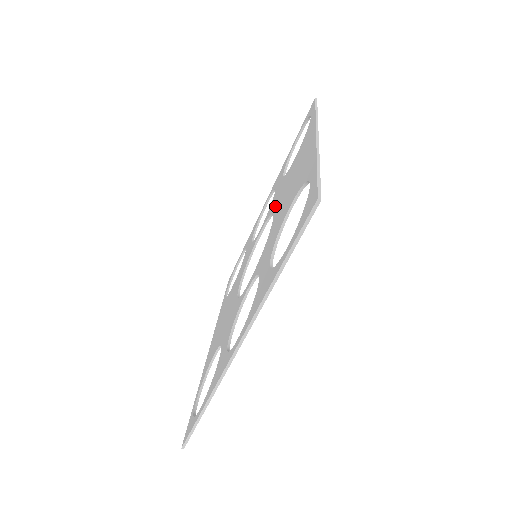
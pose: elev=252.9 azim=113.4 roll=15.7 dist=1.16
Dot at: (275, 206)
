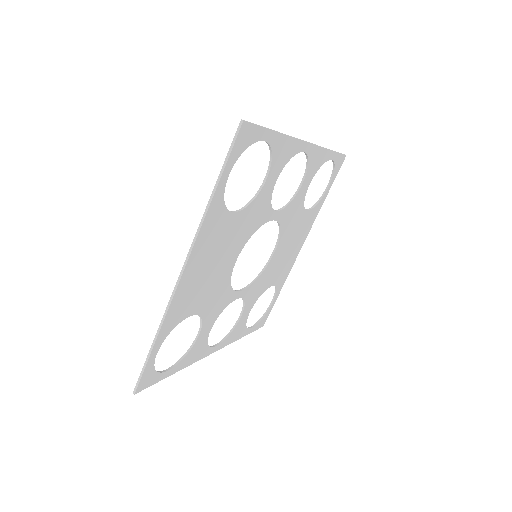
Dot at: (264, 270)
